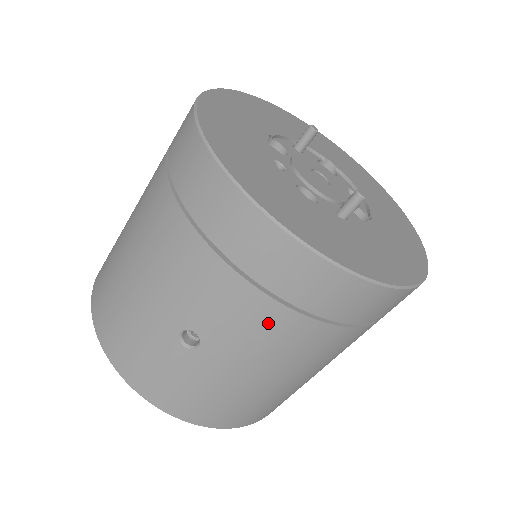
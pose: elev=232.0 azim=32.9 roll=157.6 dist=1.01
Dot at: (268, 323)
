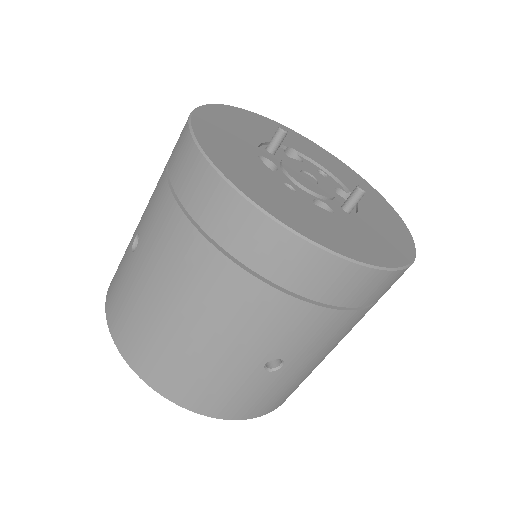
Dot at: (340, 326)
